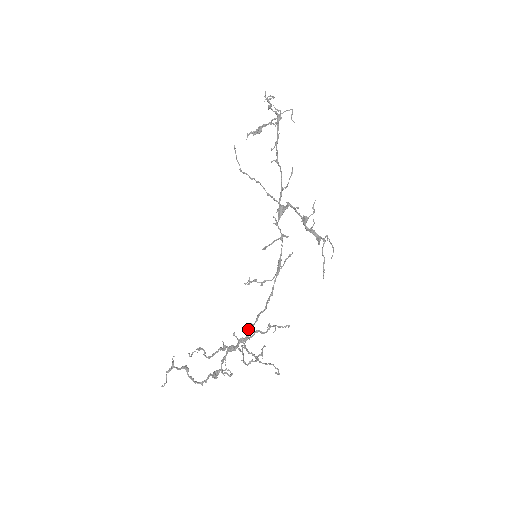
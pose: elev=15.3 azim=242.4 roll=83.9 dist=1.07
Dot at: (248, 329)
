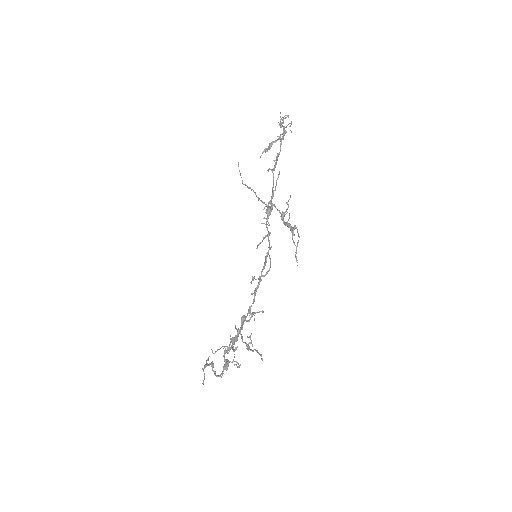
Dot at: (241, 320)
